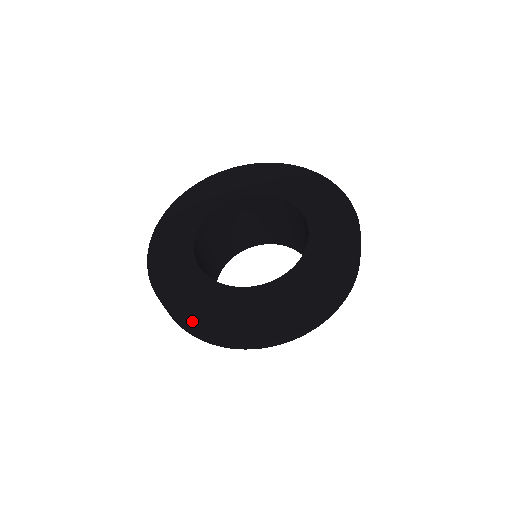
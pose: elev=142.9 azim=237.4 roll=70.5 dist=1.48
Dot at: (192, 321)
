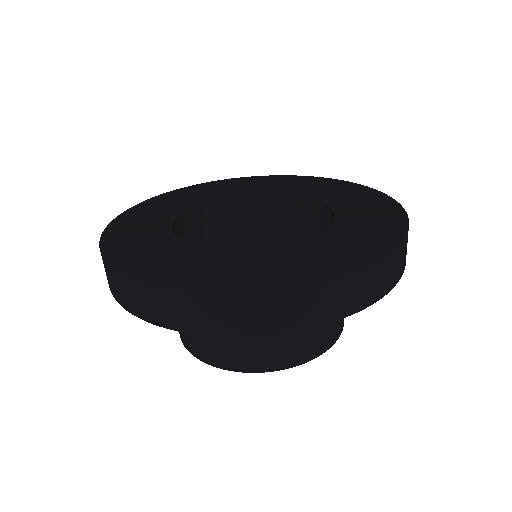
Dot at: (110, 228)
